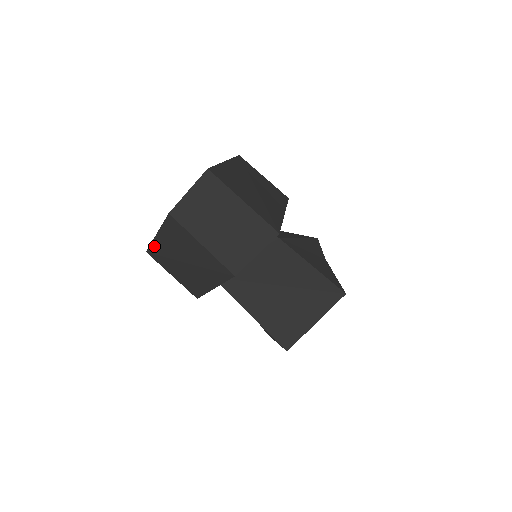
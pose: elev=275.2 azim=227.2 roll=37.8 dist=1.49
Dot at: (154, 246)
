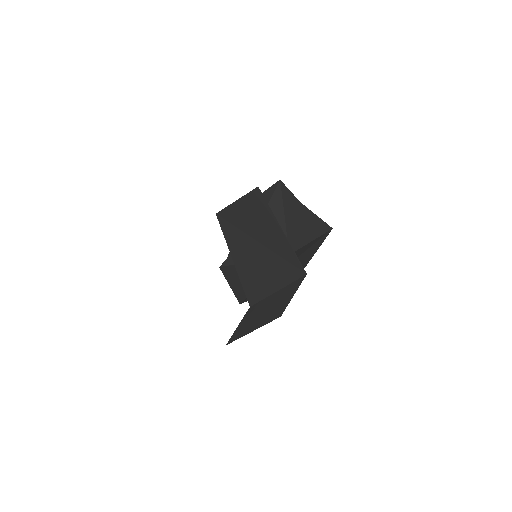
Dot at: occluded
